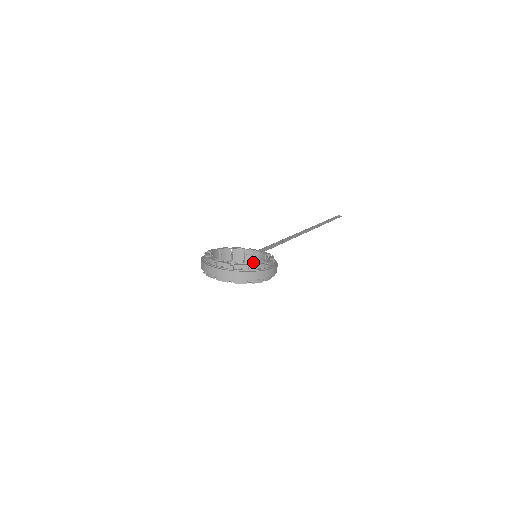
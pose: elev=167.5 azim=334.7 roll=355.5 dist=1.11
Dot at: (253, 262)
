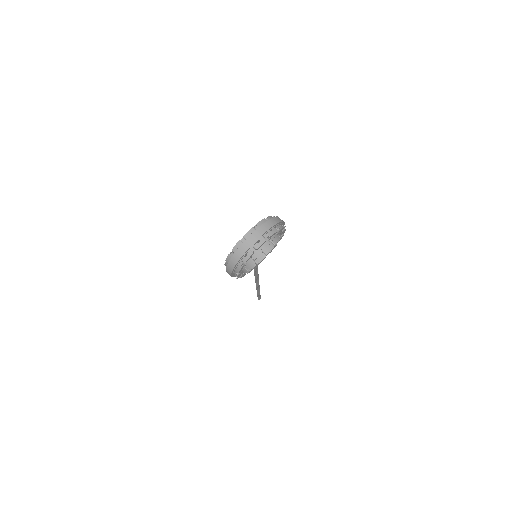
Dot at: (260, 254)
